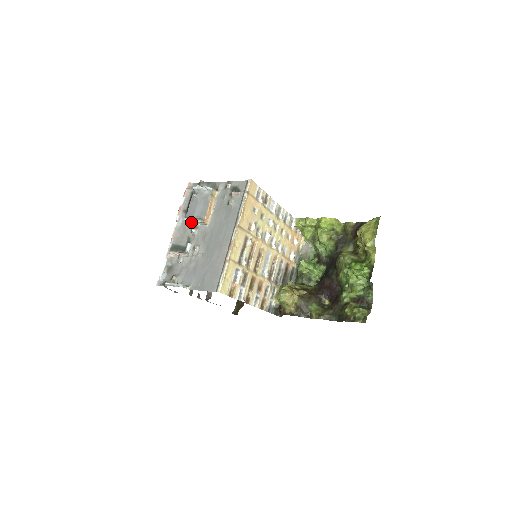
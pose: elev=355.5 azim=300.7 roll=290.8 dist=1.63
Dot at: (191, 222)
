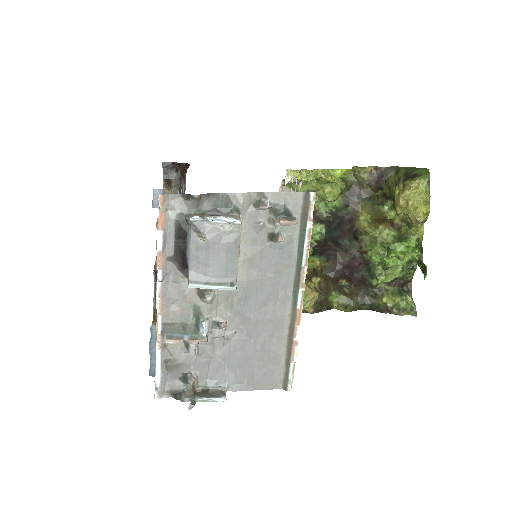
Dot at: occluded
